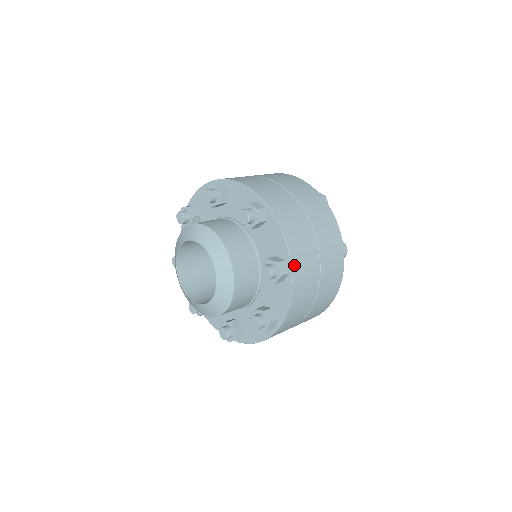
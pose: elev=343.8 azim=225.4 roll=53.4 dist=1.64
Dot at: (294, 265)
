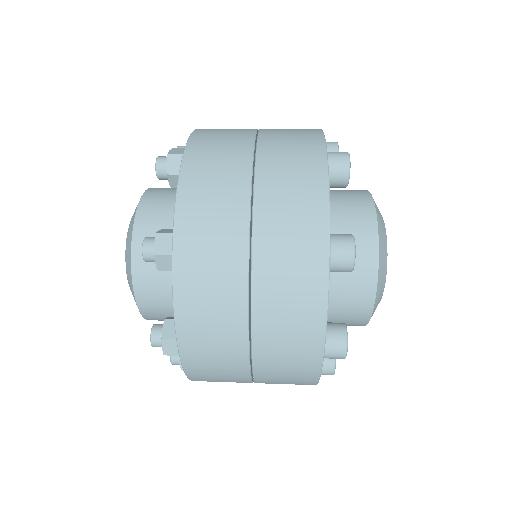
Dot at: (180, 242)
